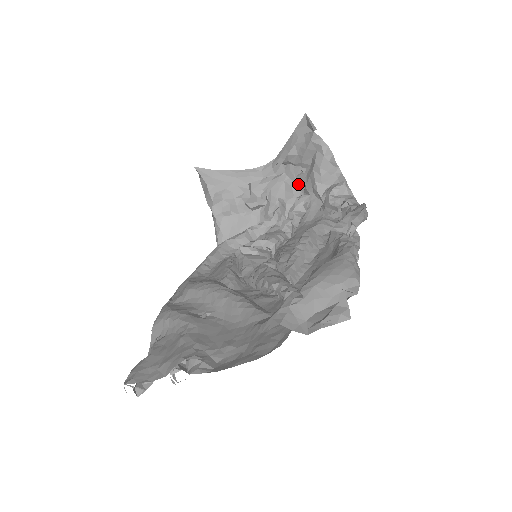
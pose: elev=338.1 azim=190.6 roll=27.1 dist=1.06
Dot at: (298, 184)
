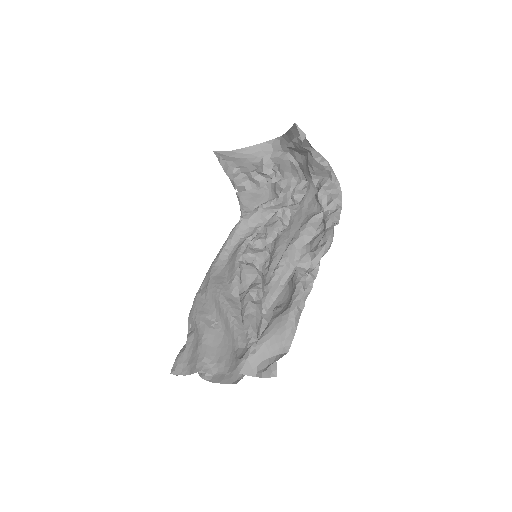
Dot at: occluded
